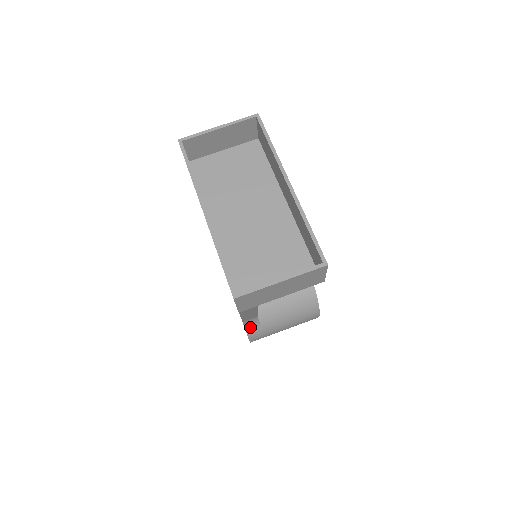
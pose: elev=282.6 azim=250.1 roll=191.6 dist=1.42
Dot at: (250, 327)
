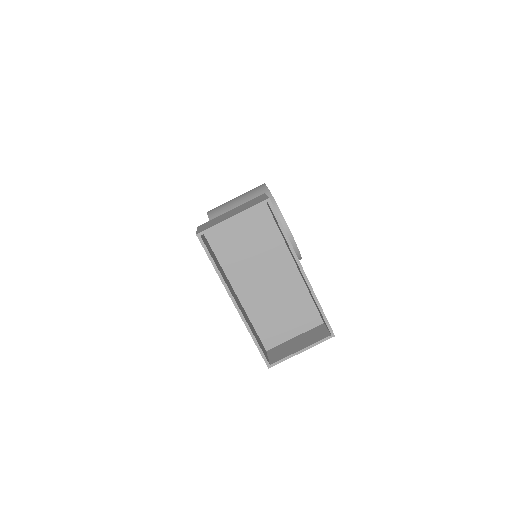
Dot at: occluded
